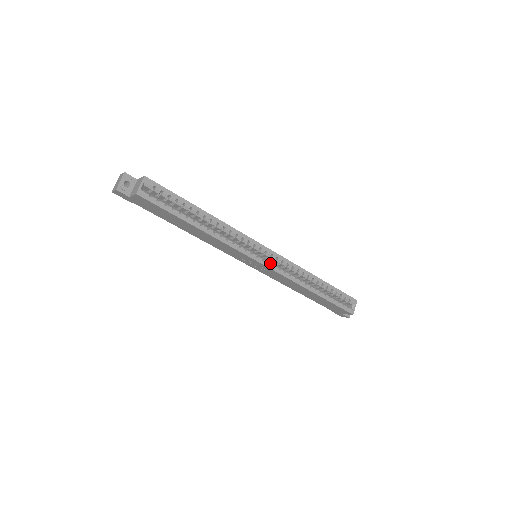
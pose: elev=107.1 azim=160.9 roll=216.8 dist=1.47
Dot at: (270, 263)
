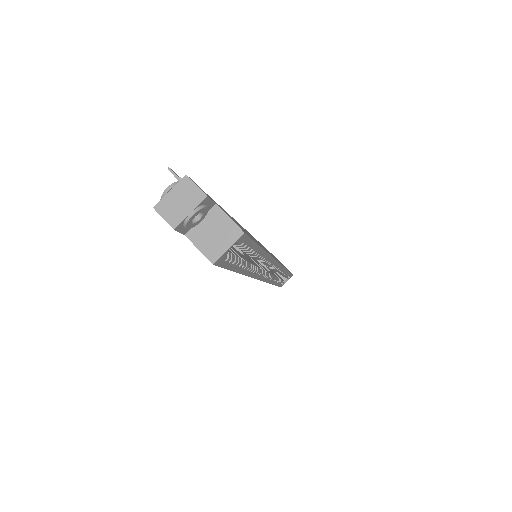
Dot at: (268, 276)
